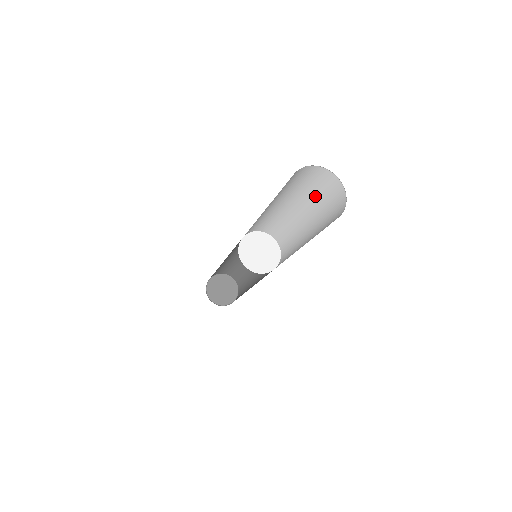
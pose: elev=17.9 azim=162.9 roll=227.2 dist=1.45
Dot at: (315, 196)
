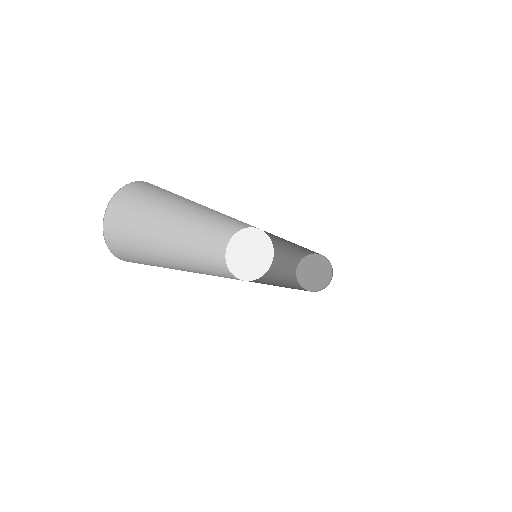
Dot at: occluded
